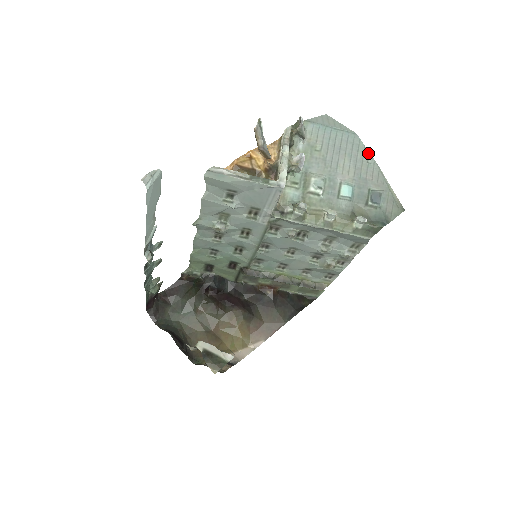
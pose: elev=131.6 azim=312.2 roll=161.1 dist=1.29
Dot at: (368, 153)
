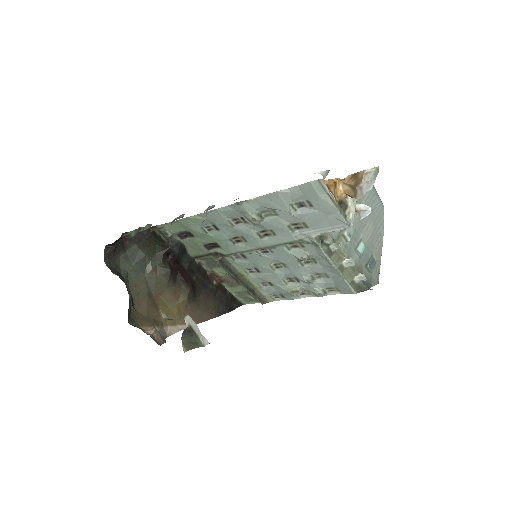
Dot at: (383, 227)
